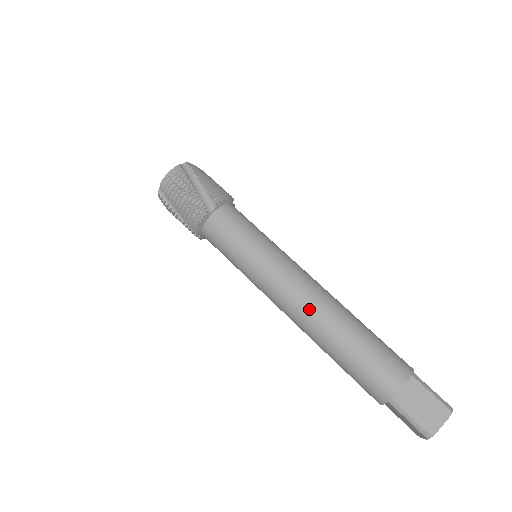
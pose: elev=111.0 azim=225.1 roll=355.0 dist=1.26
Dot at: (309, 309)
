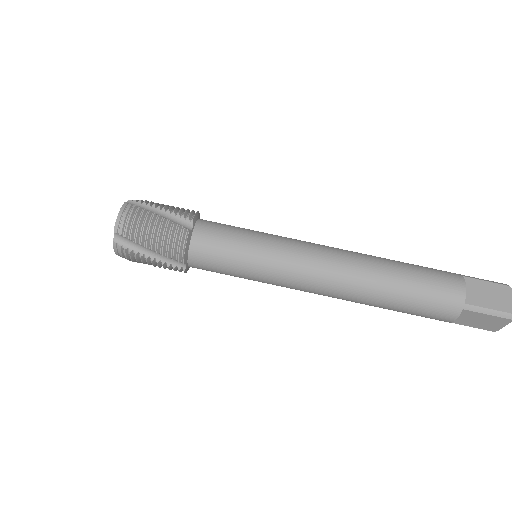
Dot at: occluded
